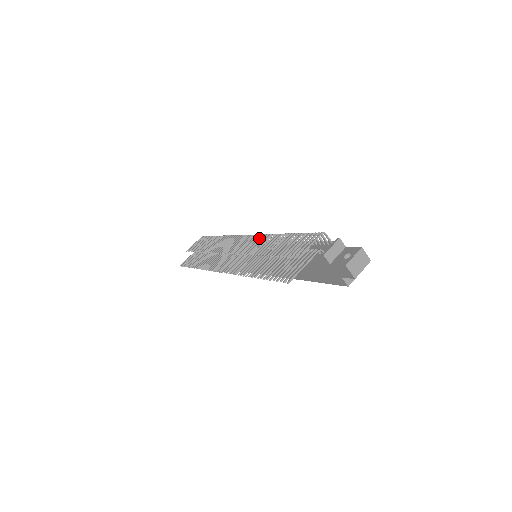
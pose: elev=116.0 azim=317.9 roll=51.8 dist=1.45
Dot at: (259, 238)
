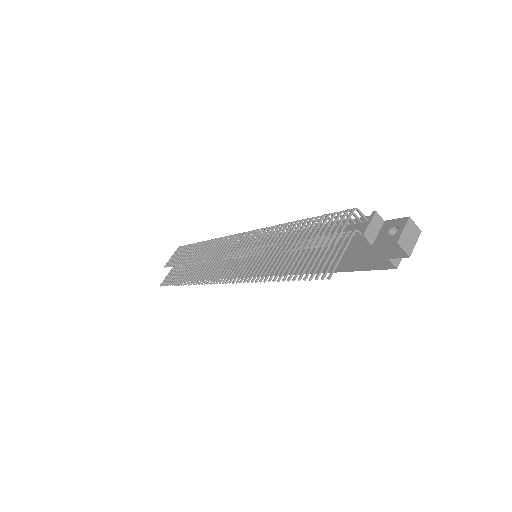
Dot at: occluded
